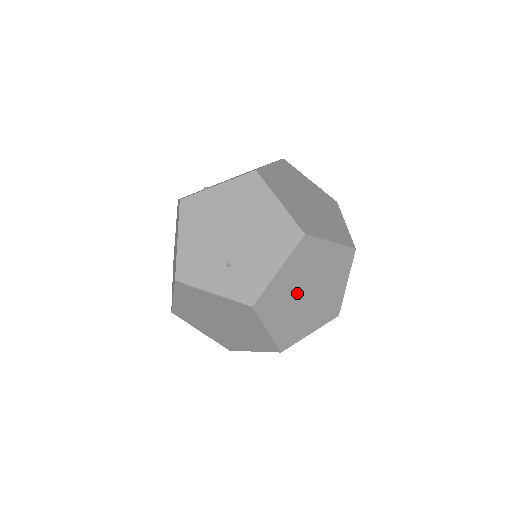
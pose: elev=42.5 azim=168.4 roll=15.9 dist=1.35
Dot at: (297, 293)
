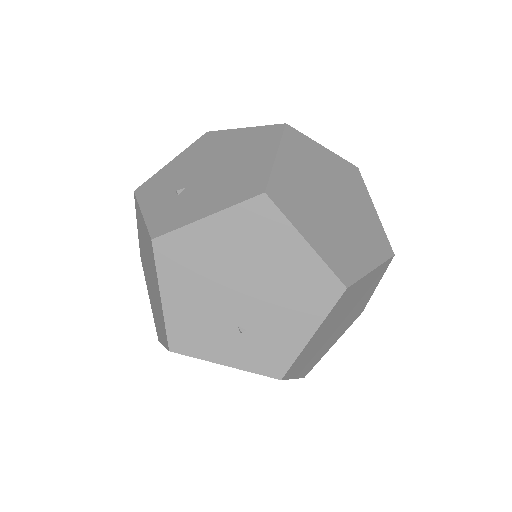
Dot at: (327, 333)
